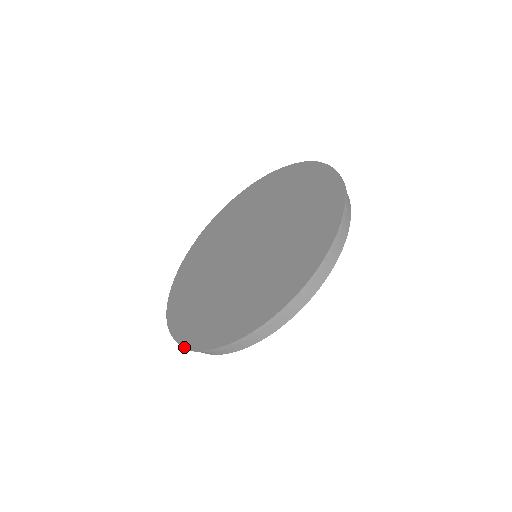
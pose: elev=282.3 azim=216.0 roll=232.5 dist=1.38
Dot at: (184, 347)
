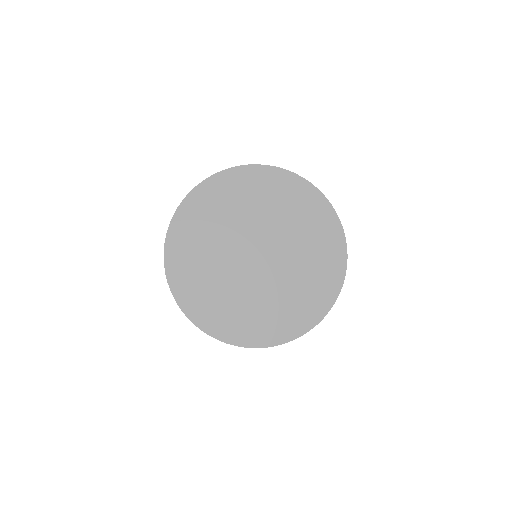
Dot at: occluded
